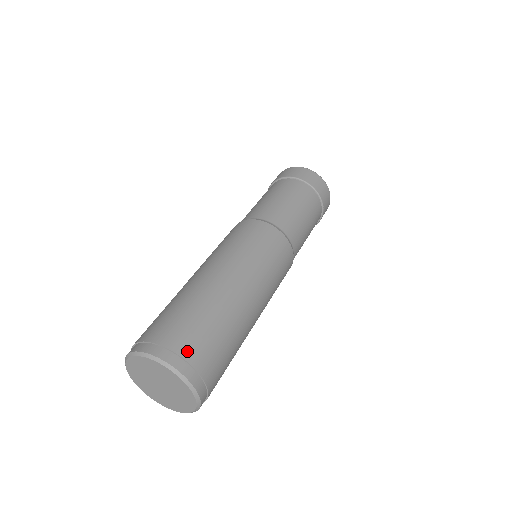
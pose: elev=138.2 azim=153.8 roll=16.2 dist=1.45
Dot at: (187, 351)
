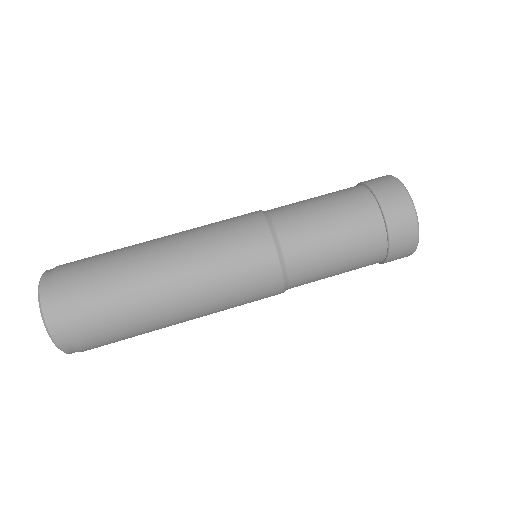
Dot at: (60, 275)
